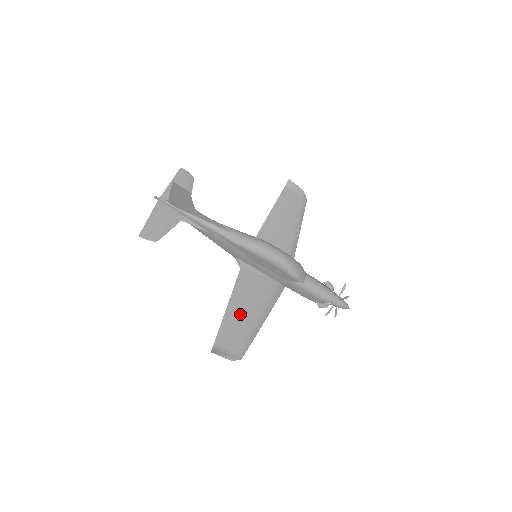
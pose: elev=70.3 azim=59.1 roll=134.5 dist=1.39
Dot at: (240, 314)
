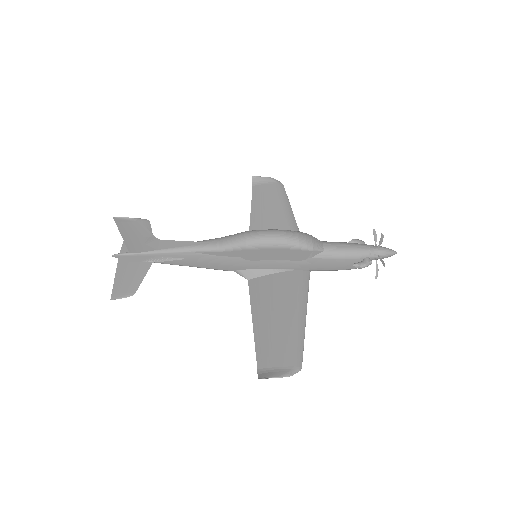
Dot at: (272, 322)
